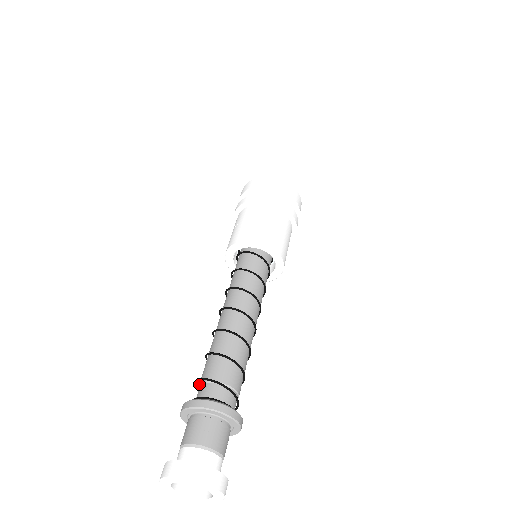
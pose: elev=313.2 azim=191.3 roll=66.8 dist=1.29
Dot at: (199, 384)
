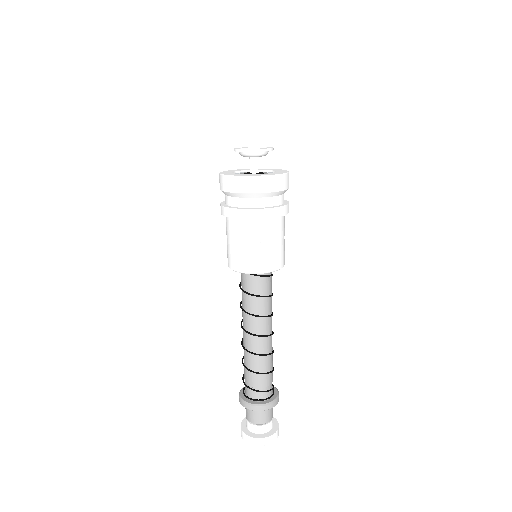
Dot at: occluded
